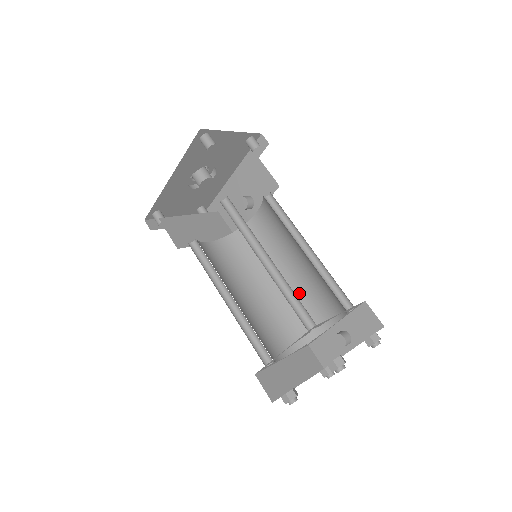
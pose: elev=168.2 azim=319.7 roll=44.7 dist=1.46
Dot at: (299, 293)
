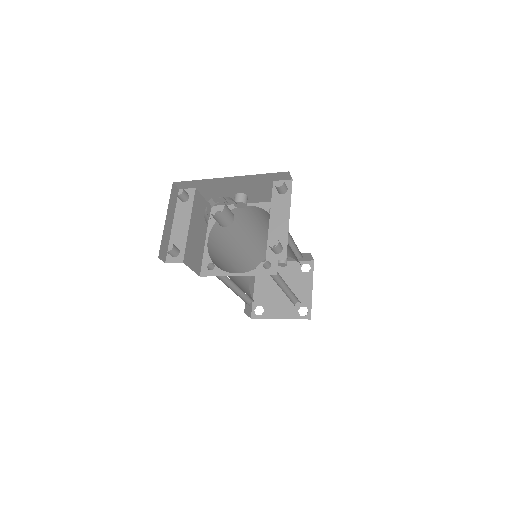
Dot at: (262, 243)
